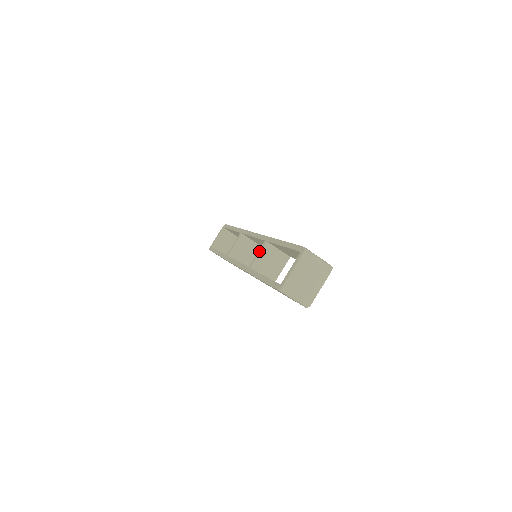
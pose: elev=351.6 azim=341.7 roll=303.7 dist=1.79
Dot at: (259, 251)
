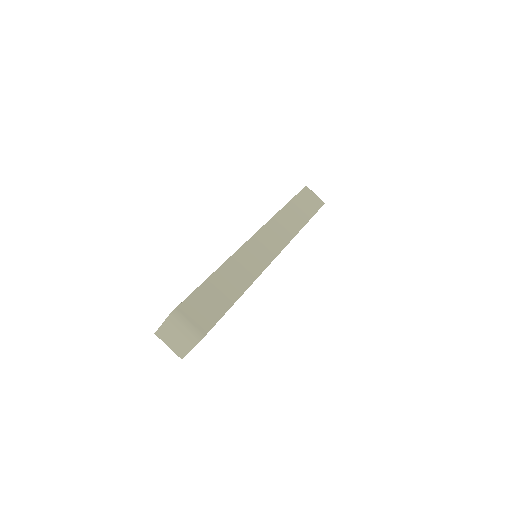
Dot at: occluded
